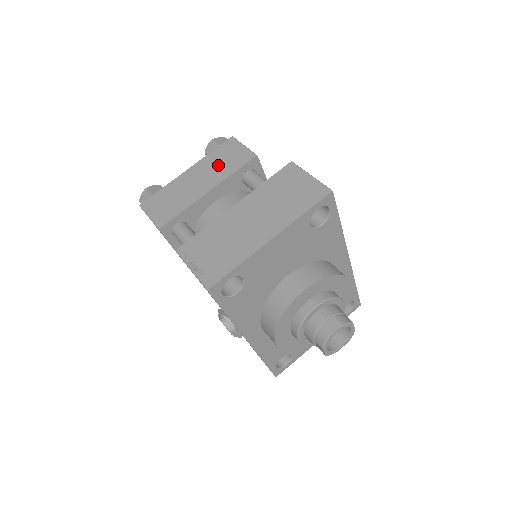
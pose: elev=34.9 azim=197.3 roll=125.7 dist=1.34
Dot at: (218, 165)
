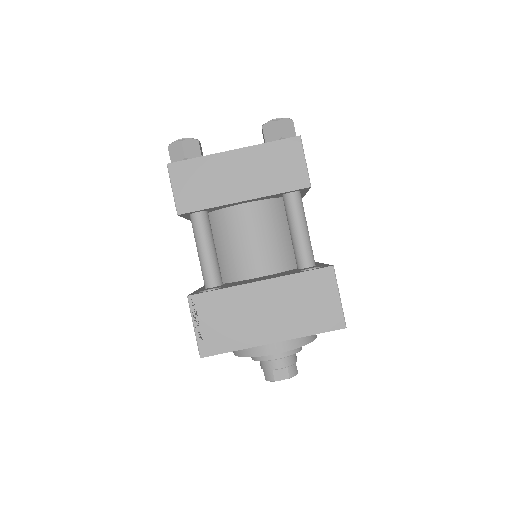
Dot at: (268, 170)
